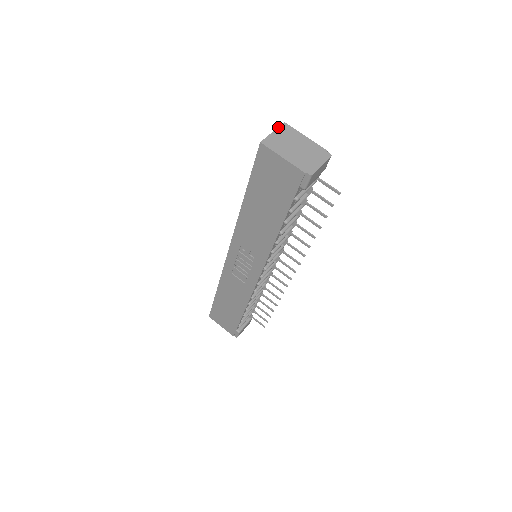
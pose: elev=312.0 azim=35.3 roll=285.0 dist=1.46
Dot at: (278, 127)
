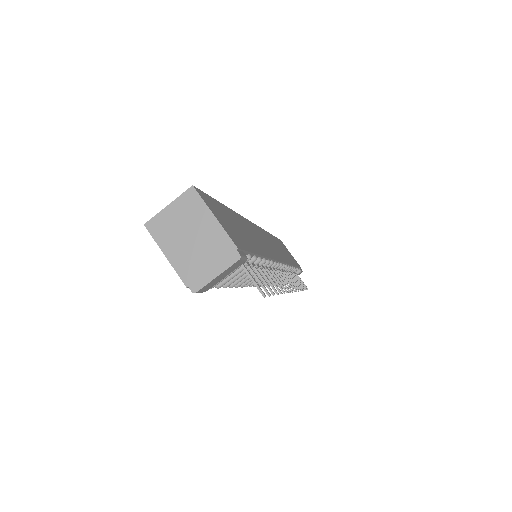
Dot at: occluded
